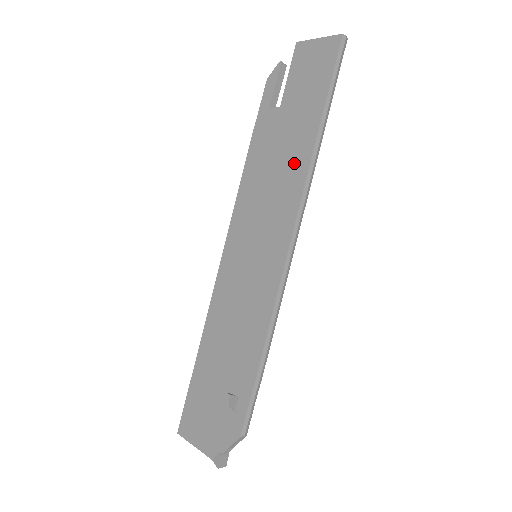
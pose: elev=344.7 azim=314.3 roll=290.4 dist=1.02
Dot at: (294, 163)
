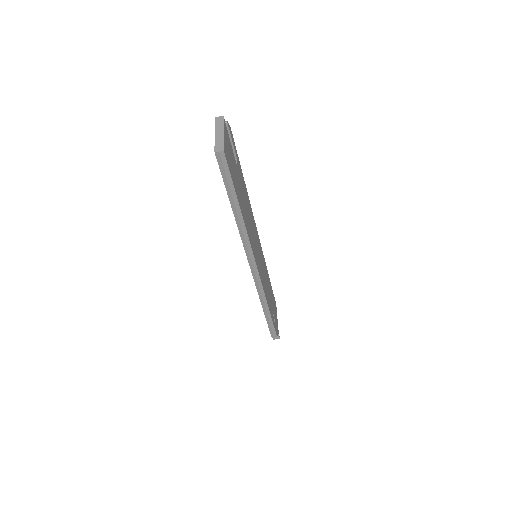
Dot at: occluded
